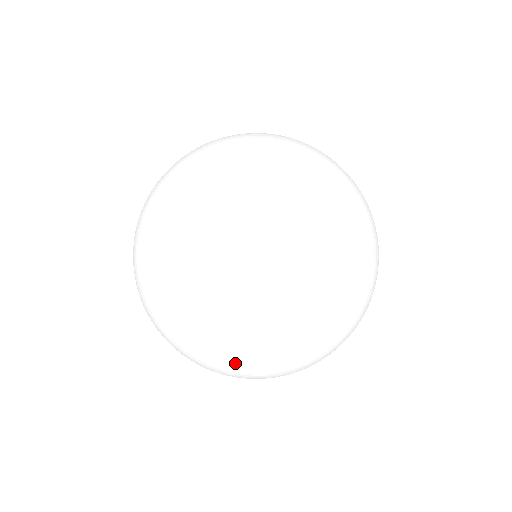
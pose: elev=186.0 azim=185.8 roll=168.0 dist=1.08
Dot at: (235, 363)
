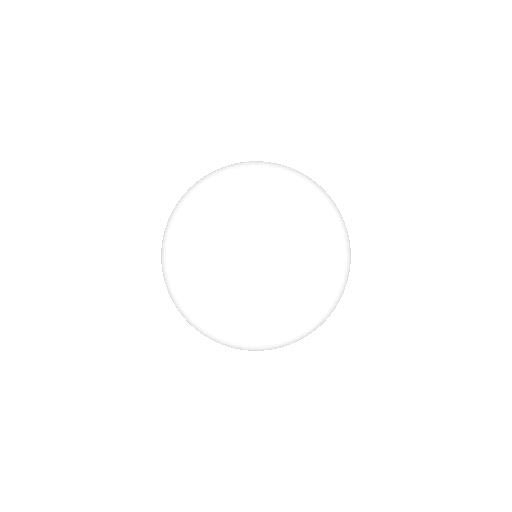
Dot at: (255, 272)
